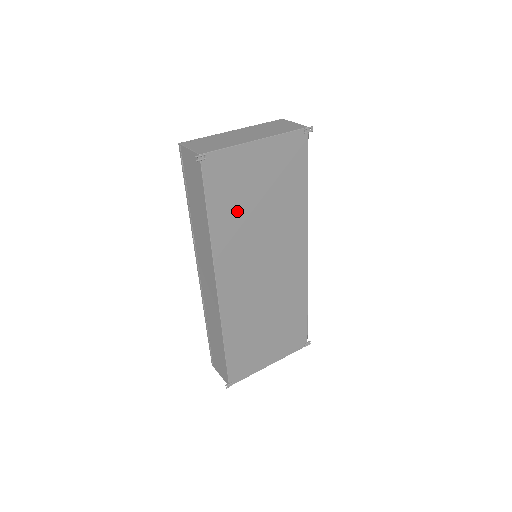
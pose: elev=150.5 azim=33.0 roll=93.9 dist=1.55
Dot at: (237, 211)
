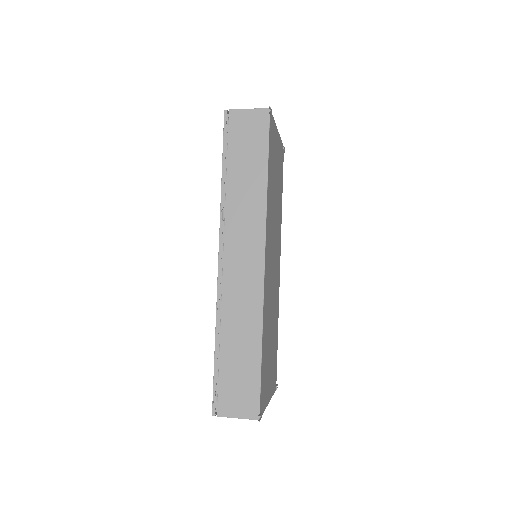
Dot at: (272, 183)
